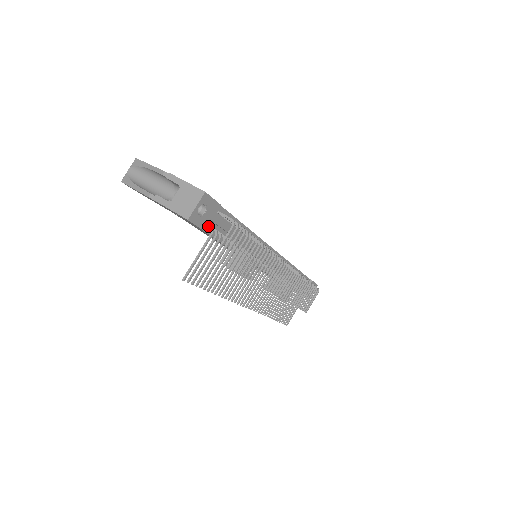
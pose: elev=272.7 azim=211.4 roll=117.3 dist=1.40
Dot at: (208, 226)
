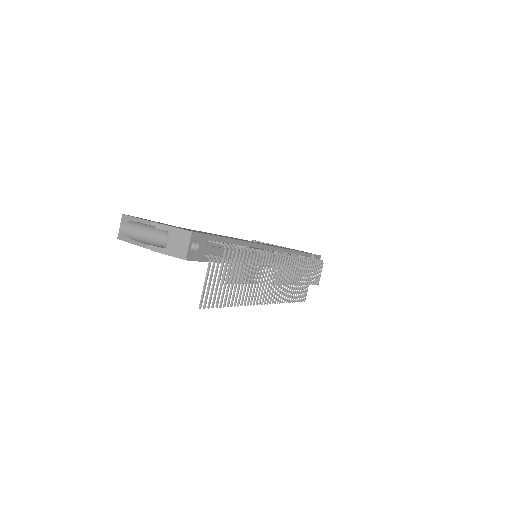
Dot at: (205, 256)
